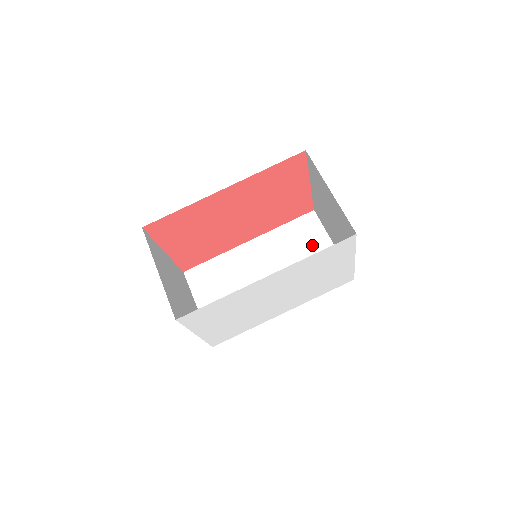
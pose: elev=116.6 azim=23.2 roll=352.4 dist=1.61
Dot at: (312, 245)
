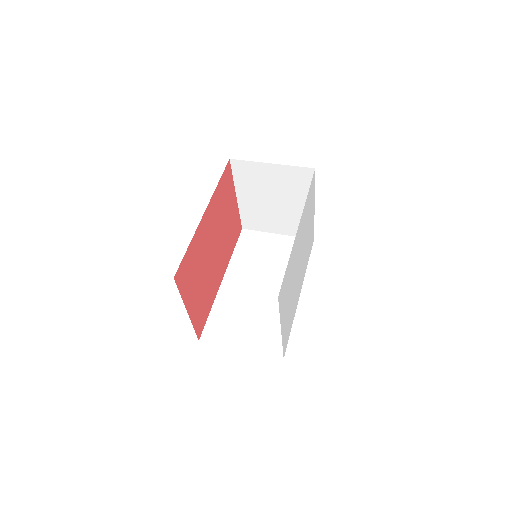
Dot at: (266, 245)
